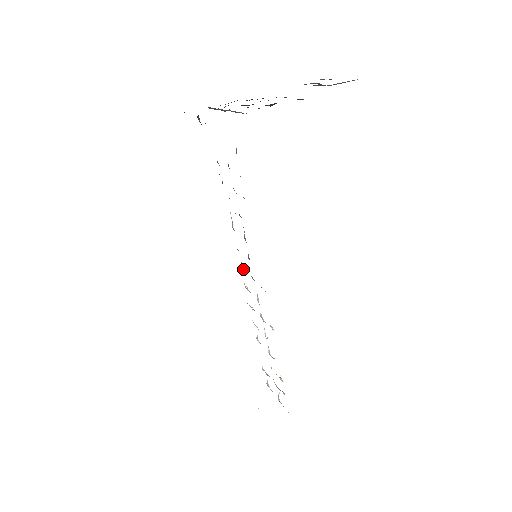
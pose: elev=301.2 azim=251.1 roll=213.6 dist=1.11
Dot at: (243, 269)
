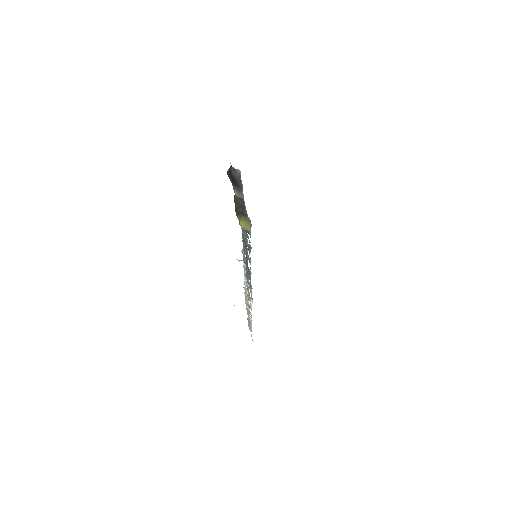
Dot at: (243, 256)
